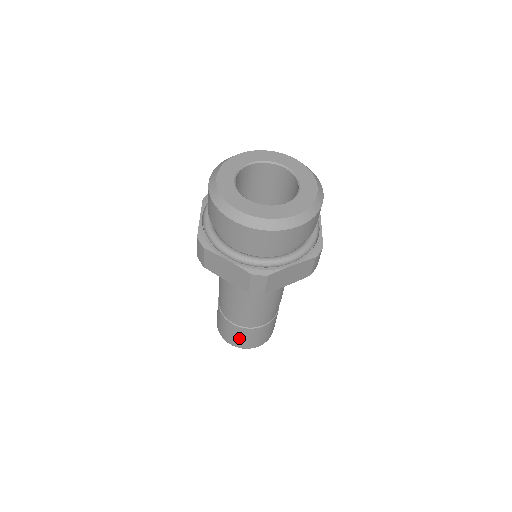
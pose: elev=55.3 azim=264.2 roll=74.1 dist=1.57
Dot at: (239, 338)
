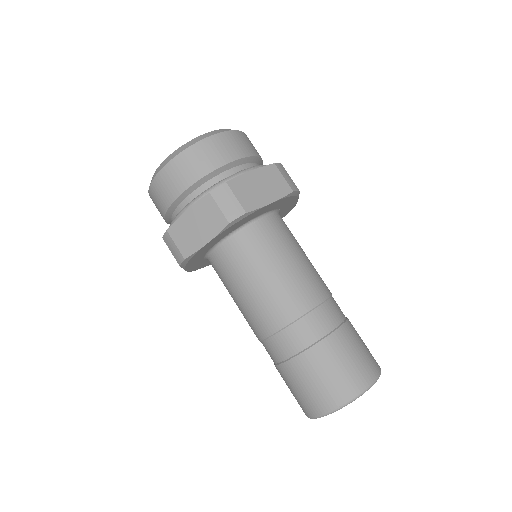
Dot at: (325, 379)
